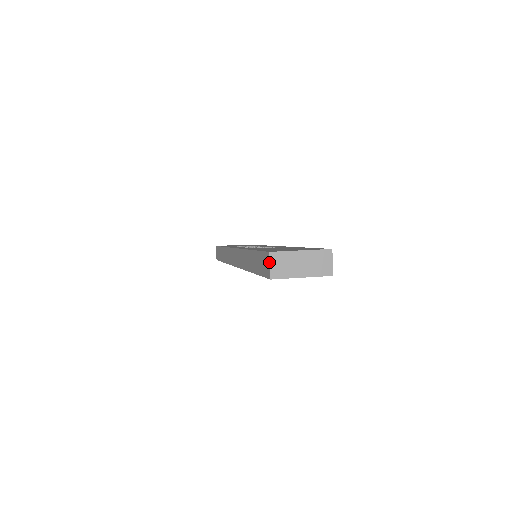
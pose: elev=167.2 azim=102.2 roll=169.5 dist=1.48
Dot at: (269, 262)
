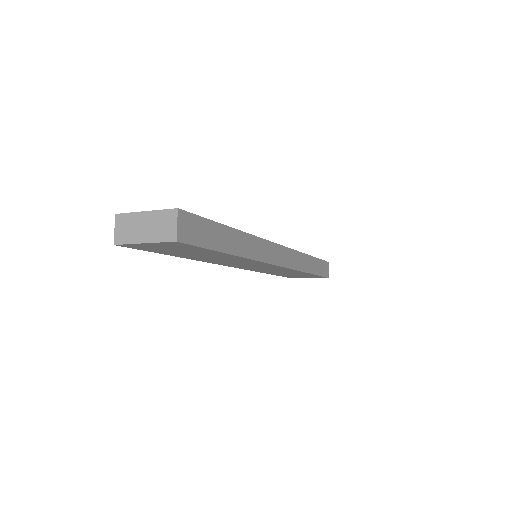
Dot at: (115, 225)
